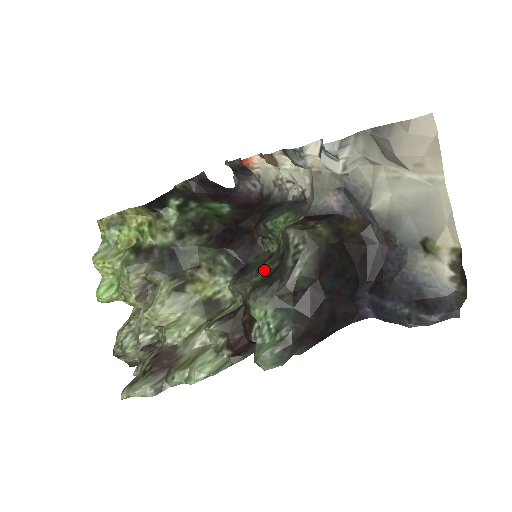
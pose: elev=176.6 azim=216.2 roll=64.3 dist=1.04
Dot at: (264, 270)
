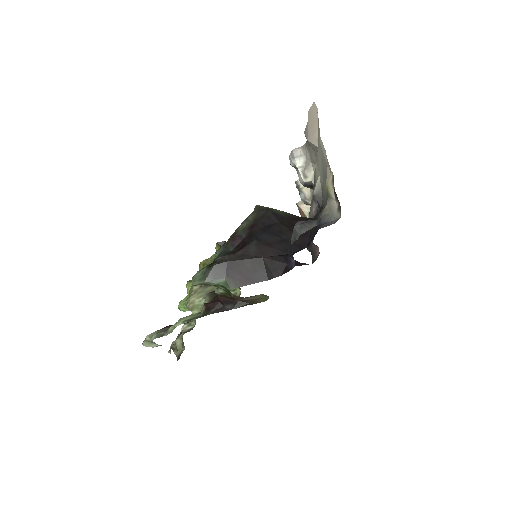
Dot at: occluded
